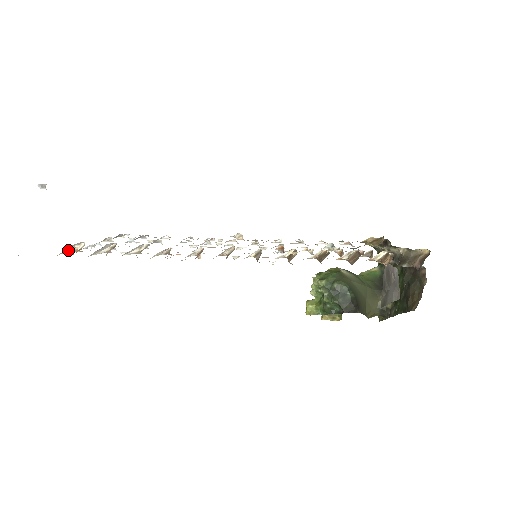
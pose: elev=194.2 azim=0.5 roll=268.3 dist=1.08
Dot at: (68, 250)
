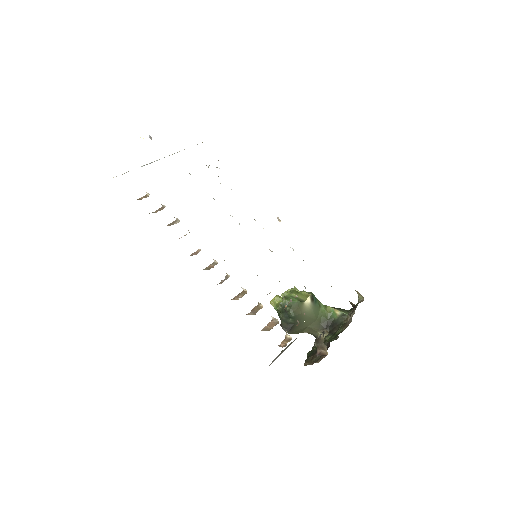
Dot at: occluded
